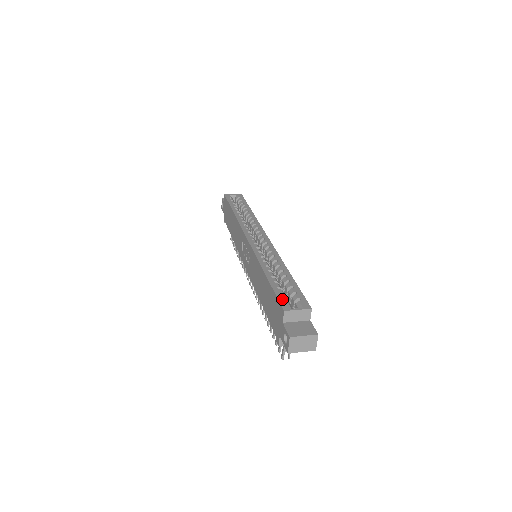
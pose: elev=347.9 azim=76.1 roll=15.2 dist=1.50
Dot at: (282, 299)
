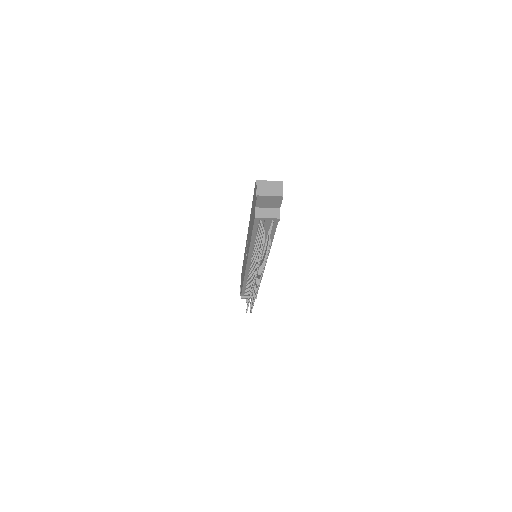
Dot at: occluded
